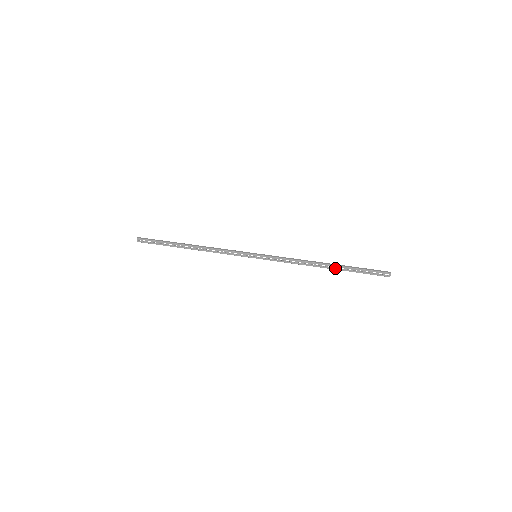
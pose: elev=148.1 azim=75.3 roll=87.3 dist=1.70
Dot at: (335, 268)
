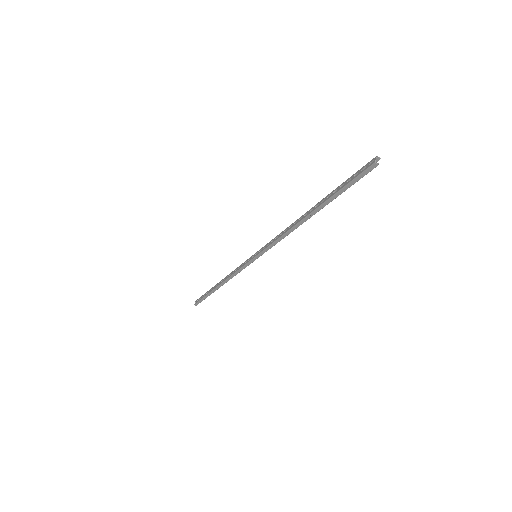
Dot at: (315, 208)
